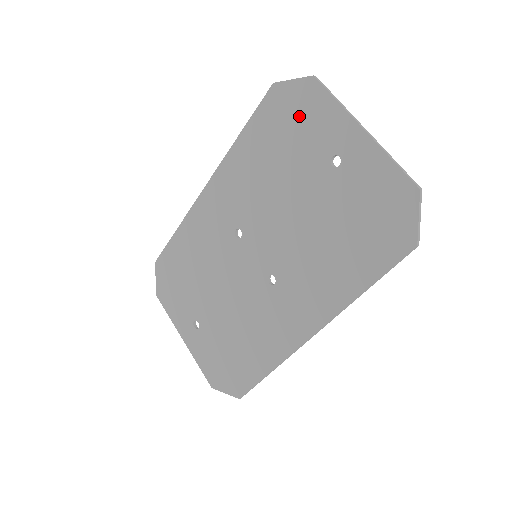
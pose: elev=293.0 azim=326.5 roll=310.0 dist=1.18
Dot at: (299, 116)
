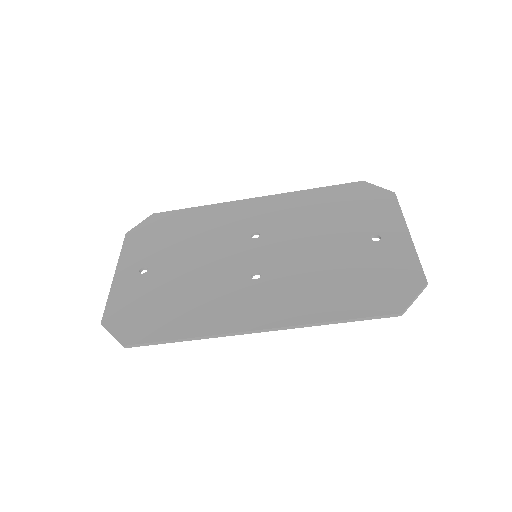
Dot at: (368, 204)
